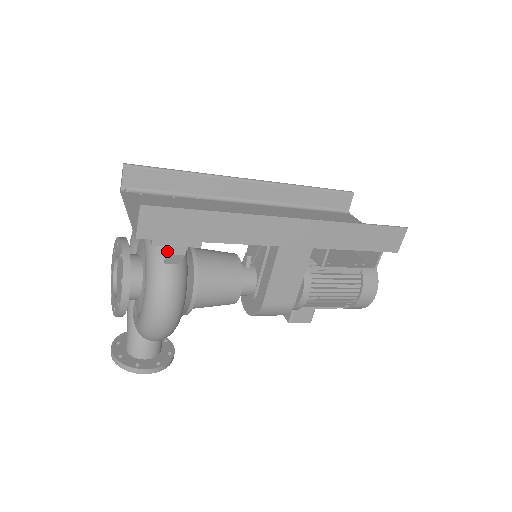
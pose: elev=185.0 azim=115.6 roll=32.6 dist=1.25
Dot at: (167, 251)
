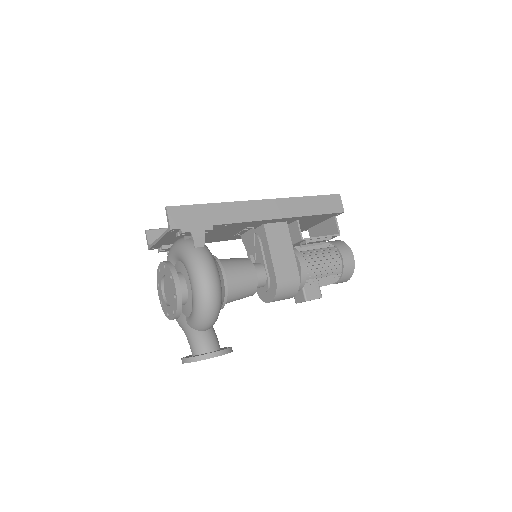
Dot at: (193, 235)
